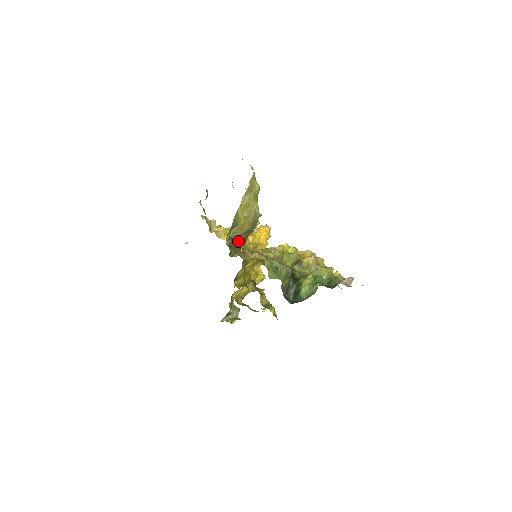
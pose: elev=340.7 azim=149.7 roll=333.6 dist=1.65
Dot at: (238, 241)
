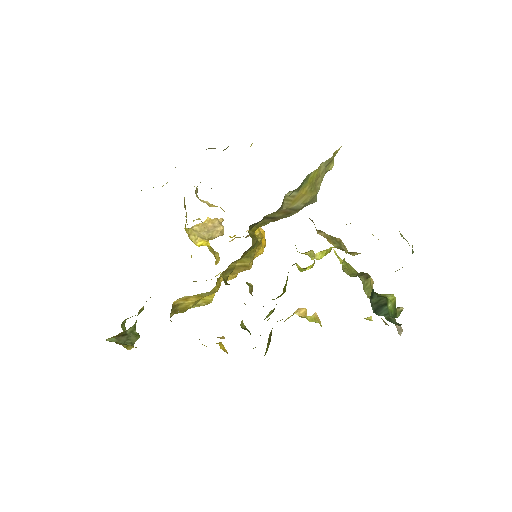
Dot at: (267, 217)
